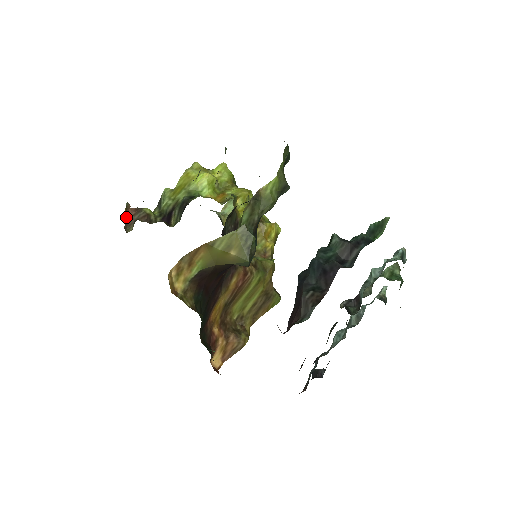
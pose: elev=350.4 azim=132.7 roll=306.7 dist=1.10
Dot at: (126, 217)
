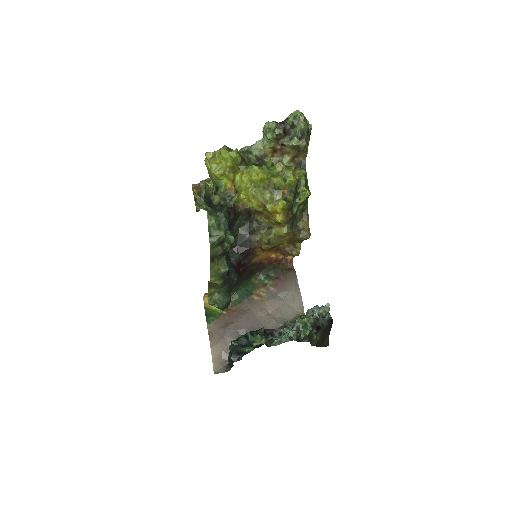
Dot at: (199, 191)
